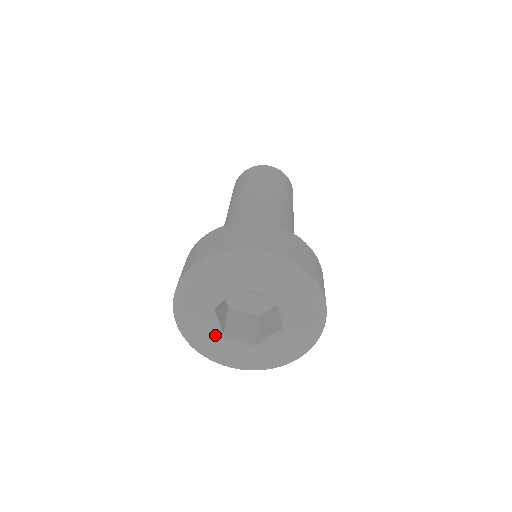
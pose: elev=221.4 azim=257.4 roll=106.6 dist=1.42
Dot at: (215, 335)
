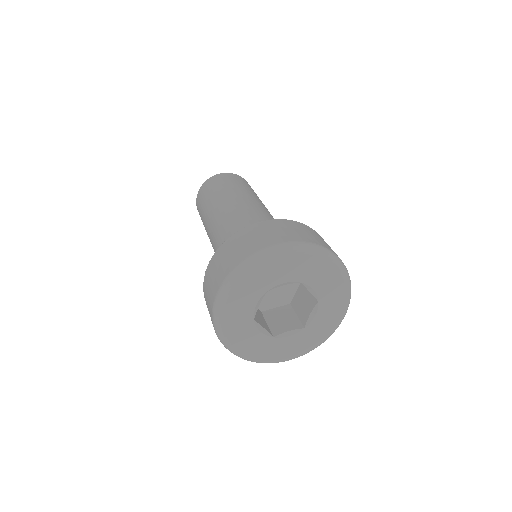
Dot at: (248, 317)
